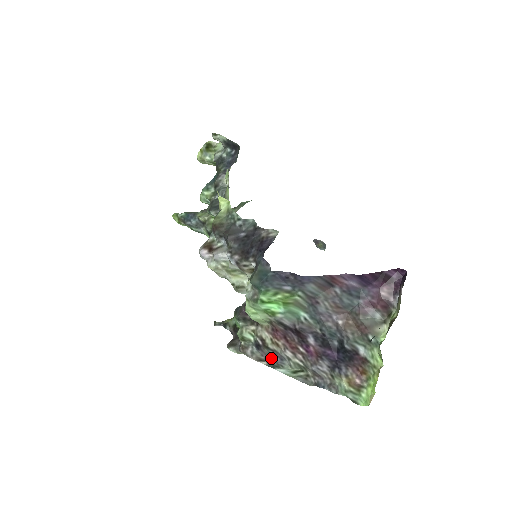
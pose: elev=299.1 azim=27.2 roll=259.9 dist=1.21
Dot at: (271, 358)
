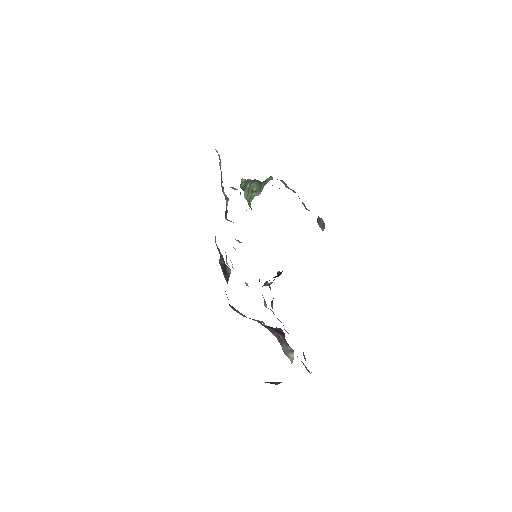
Dot at: occluded
